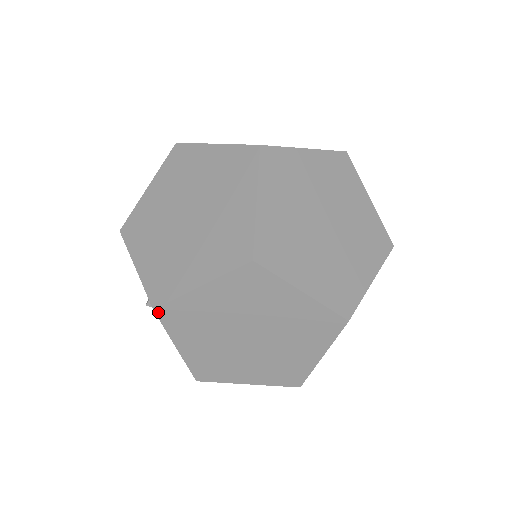
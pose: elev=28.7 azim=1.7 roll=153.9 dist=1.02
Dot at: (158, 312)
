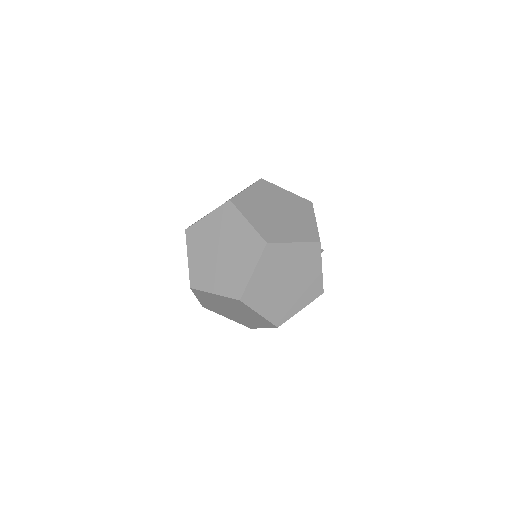
Dot at: (192, 289)
